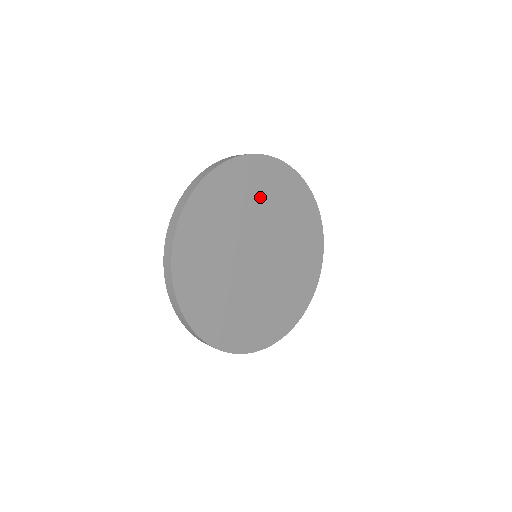
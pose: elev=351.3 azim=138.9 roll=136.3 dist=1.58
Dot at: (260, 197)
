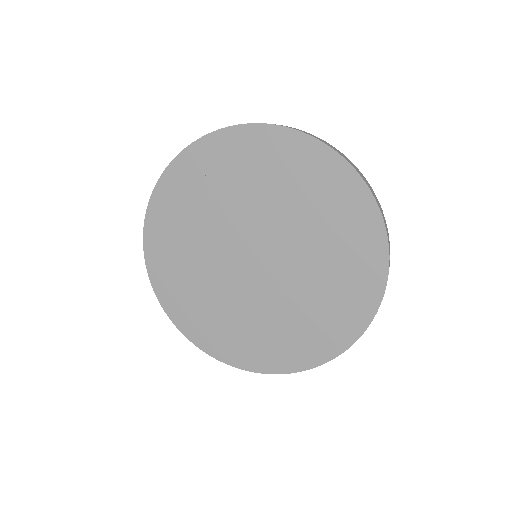
Dot at: (314, 212)
